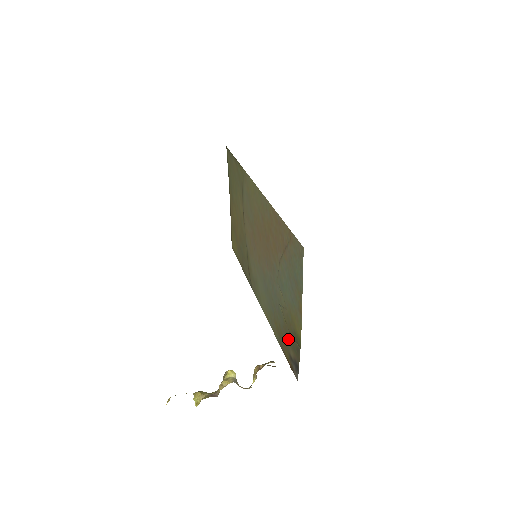
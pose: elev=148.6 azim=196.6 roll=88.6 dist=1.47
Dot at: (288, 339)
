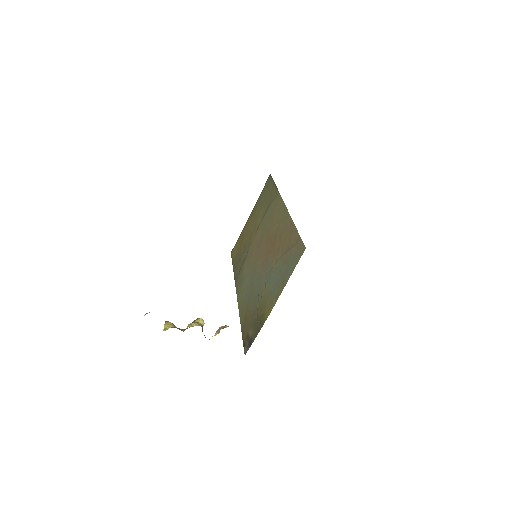
Dot at: (253, 322)
